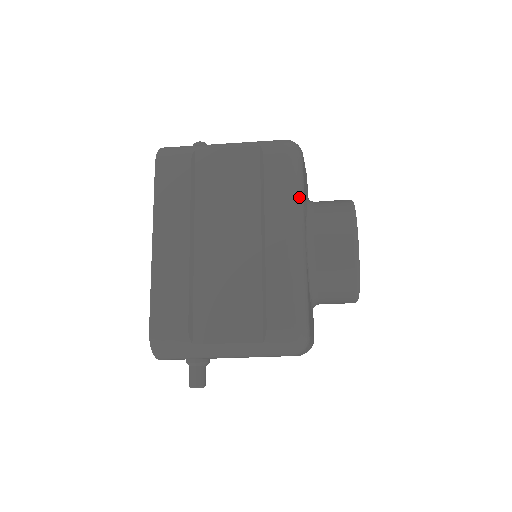
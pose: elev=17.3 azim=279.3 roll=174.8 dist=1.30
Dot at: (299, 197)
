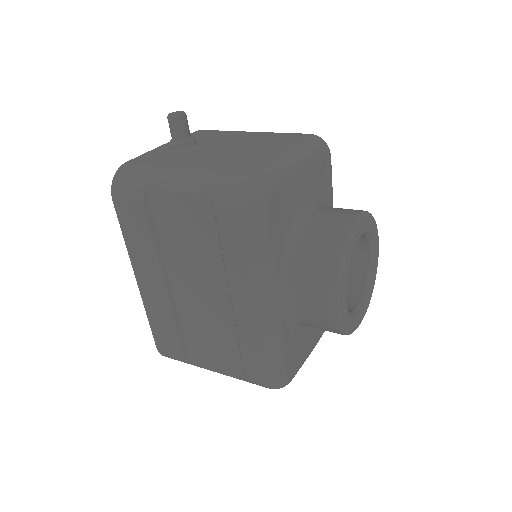
Dot at: (263, 264)
